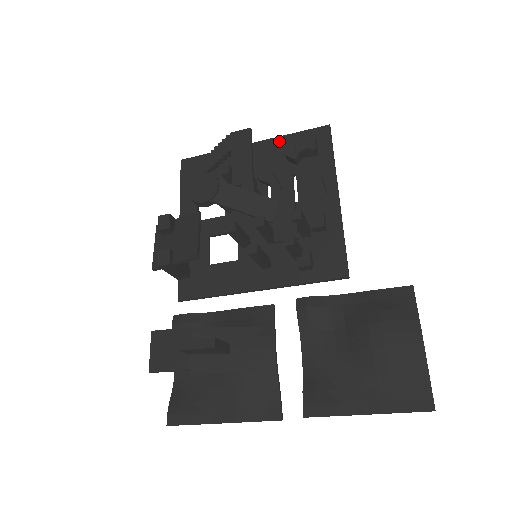
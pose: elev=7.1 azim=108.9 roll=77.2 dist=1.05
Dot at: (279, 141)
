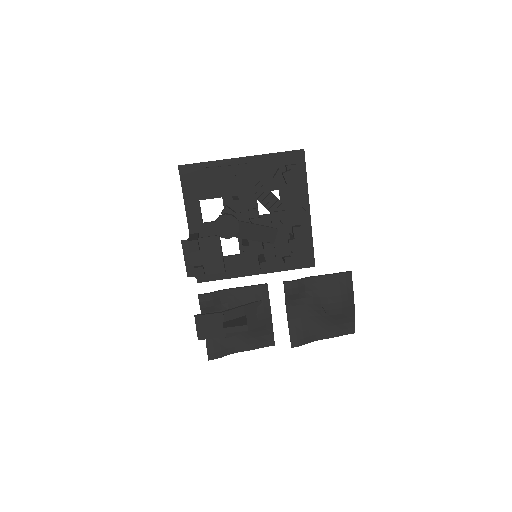
Dot at: (265, 159)
